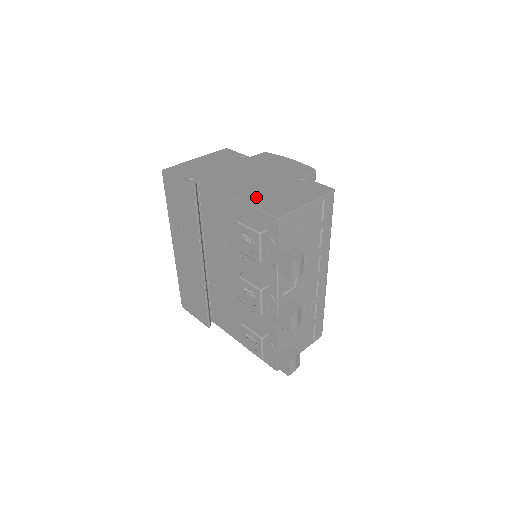
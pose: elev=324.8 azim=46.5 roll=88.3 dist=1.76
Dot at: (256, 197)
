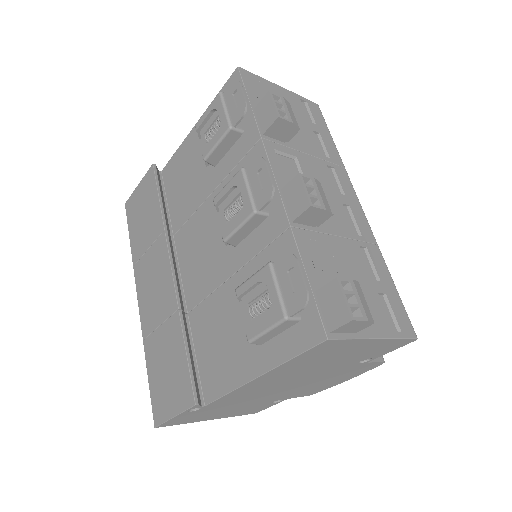
Dot at: occluded
